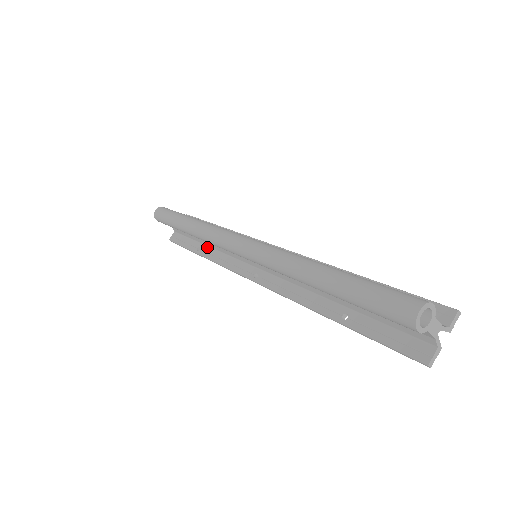
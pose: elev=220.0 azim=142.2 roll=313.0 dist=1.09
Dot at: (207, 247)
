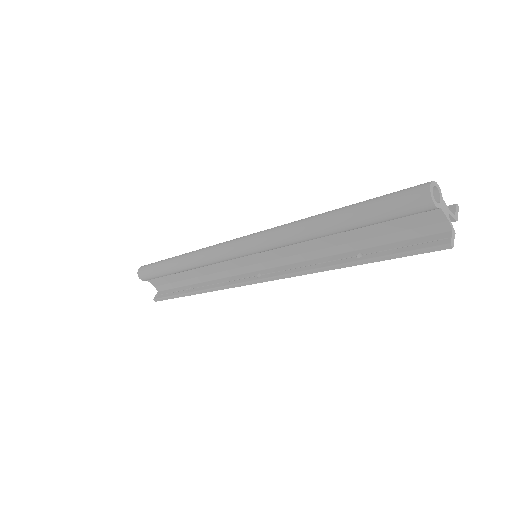
Dot at: (198, 283)
